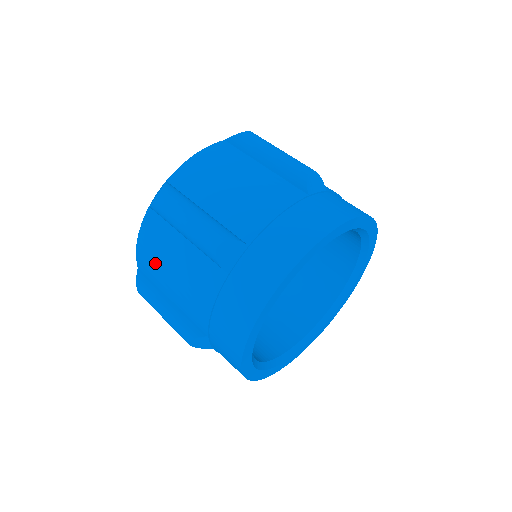
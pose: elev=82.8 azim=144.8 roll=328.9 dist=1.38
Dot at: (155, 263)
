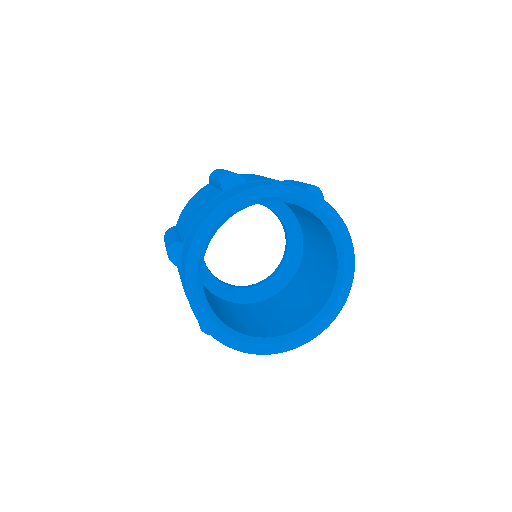
Dot at: occluded
